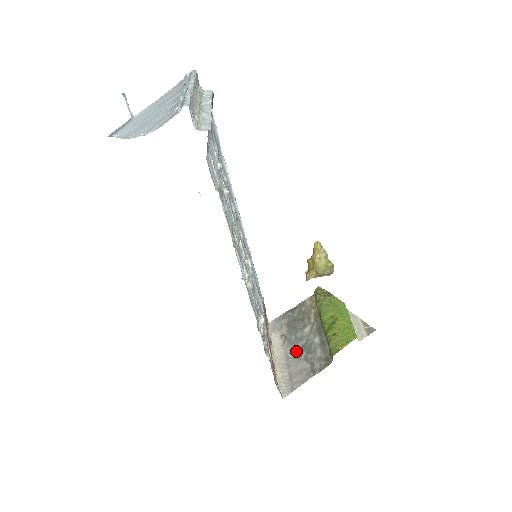
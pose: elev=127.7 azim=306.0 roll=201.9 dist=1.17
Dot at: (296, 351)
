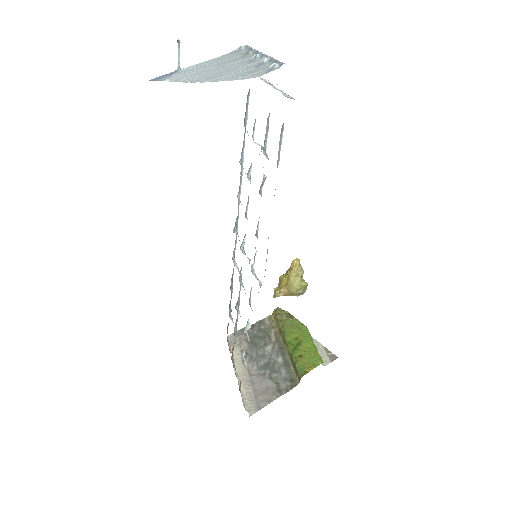
Dot at: (259, 368)
